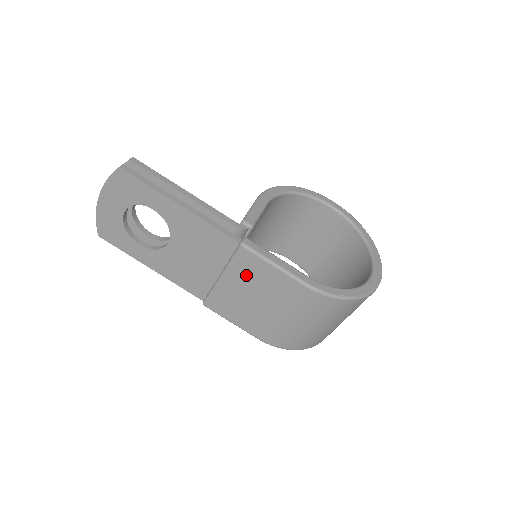
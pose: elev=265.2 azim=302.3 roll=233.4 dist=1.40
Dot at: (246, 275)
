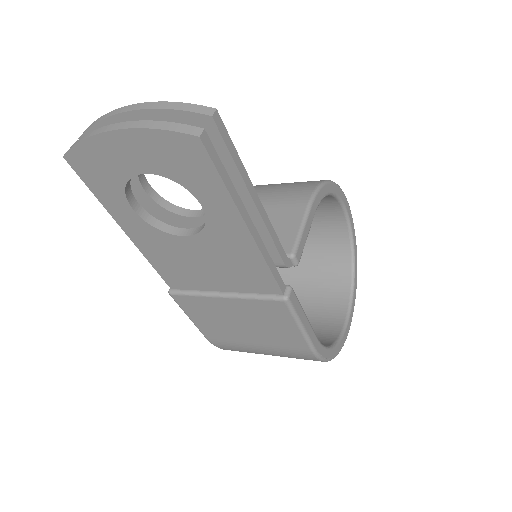
Dot at: (258, 314)
